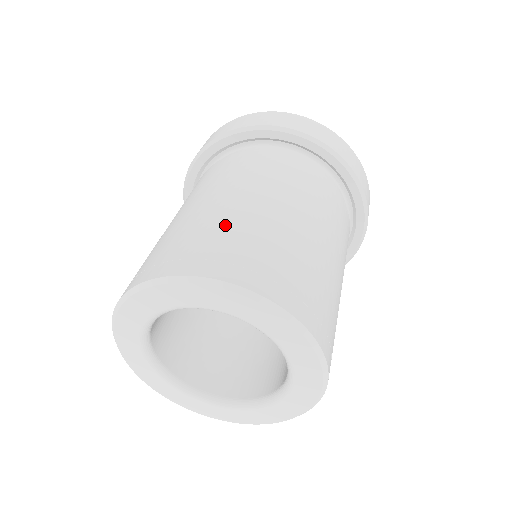
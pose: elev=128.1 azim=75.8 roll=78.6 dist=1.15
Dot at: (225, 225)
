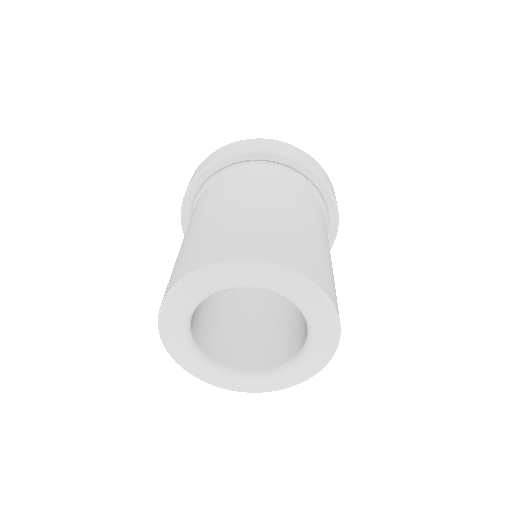
Dot at: (249, 224)
